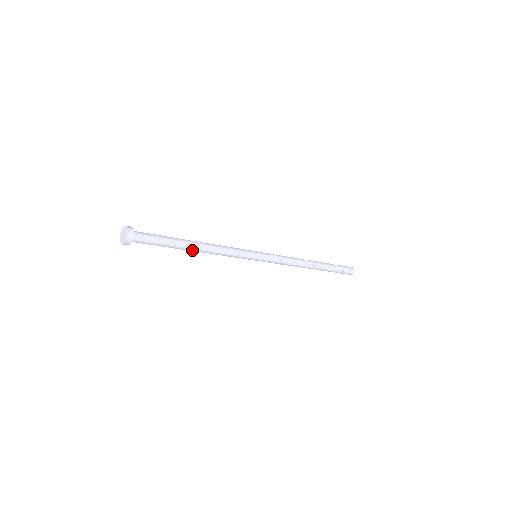
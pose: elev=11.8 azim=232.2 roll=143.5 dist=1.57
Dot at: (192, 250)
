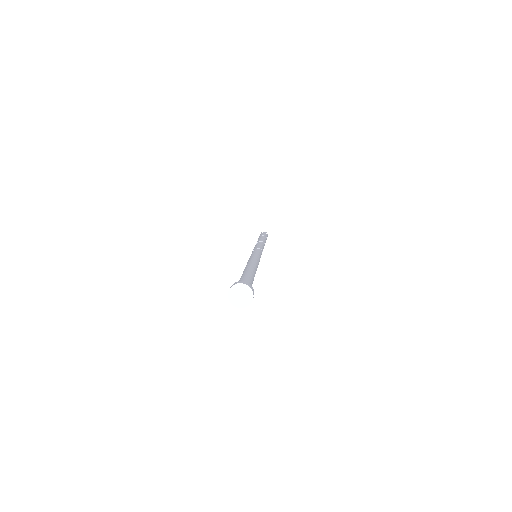
Dot at: occluded
